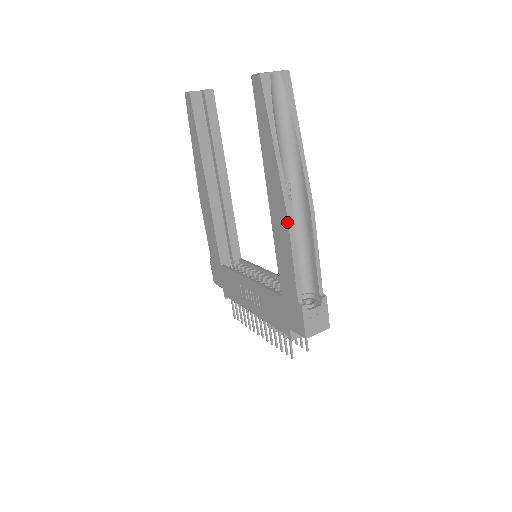
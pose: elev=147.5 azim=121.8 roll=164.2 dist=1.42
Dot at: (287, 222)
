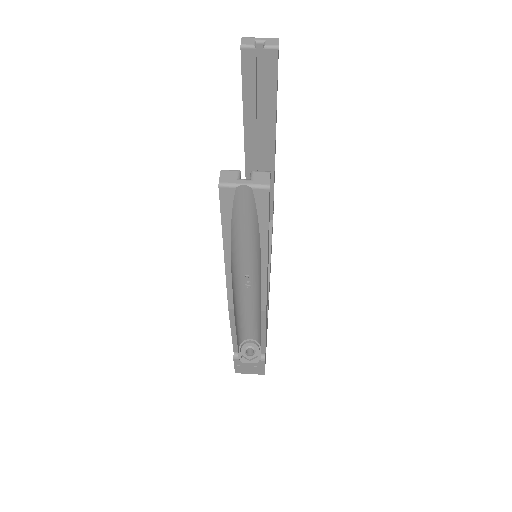
Dot at: (228, 310)
